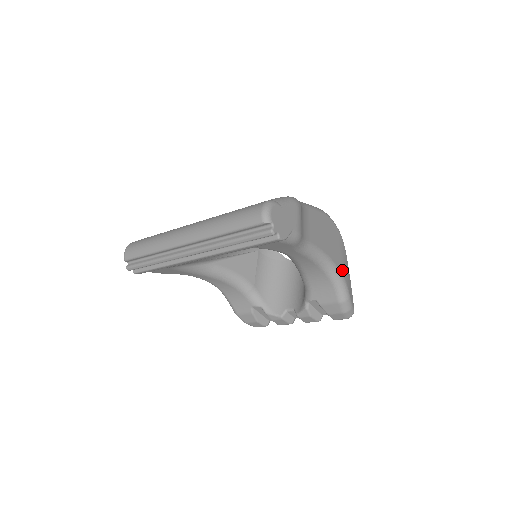
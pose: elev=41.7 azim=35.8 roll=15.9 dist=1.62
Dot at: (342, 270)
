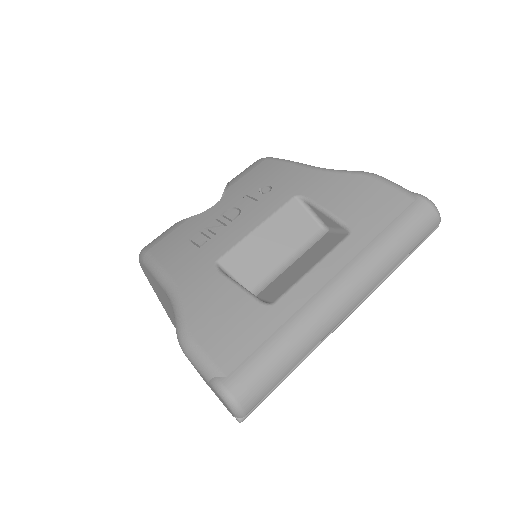
Dot at: occluded
